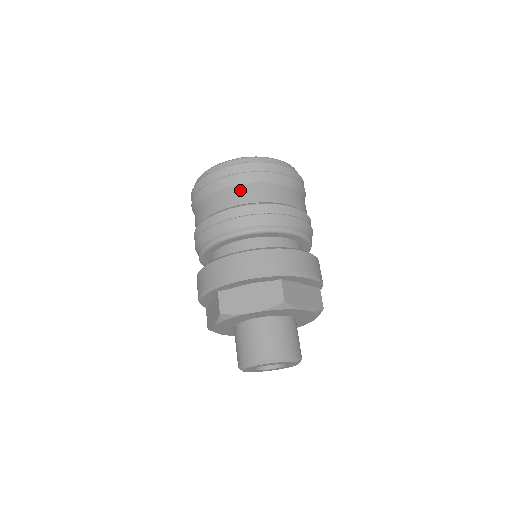
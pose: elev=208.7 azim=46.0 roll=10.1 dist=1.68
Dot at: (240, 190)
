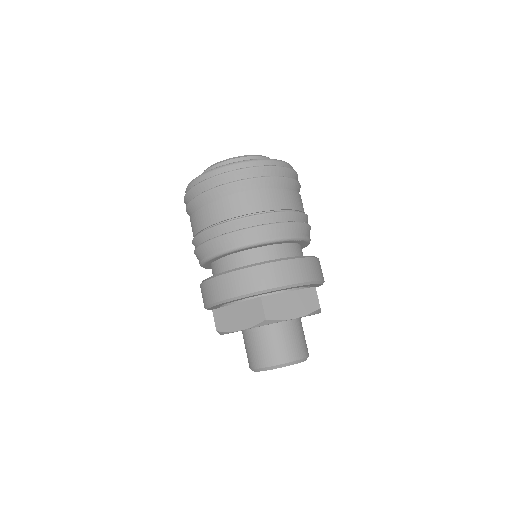
Dot at: (275, 194)
